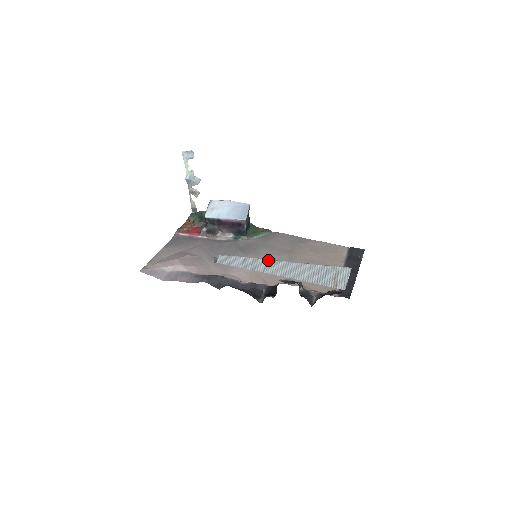
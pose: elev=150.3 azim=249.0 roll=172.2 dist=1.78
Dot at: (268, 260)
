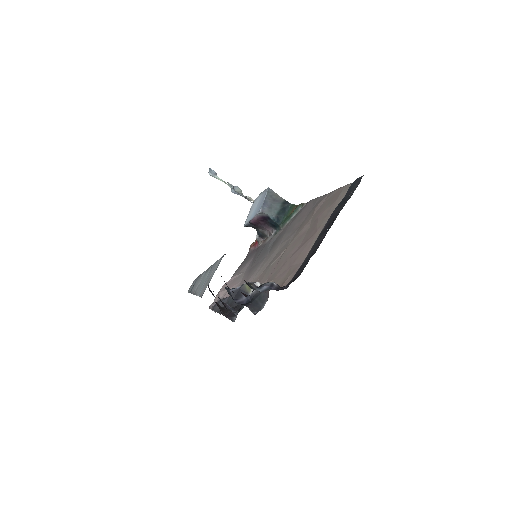
Dot at: (201, 274)
